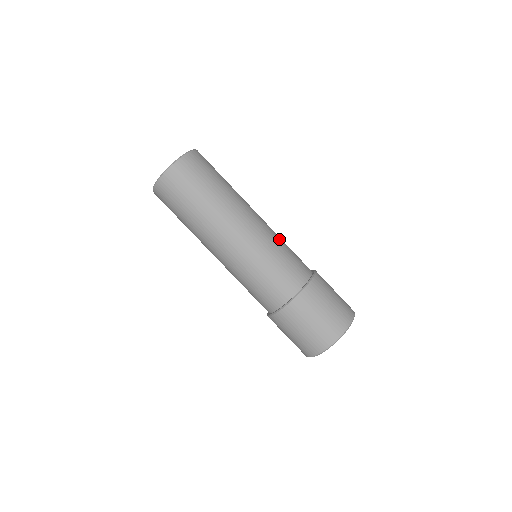
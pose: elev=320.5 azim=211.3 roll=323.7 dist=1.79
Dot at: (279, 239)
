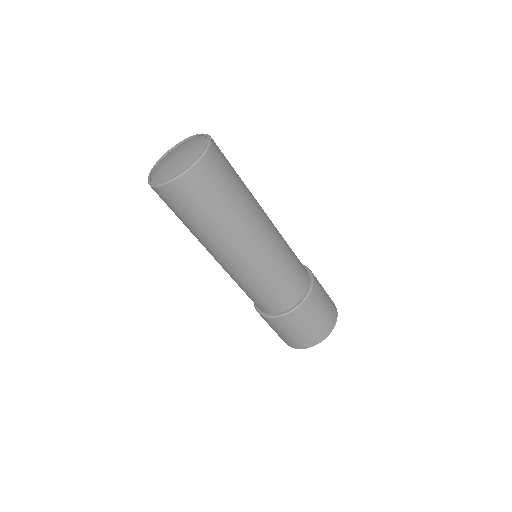
Dot at: occluded
